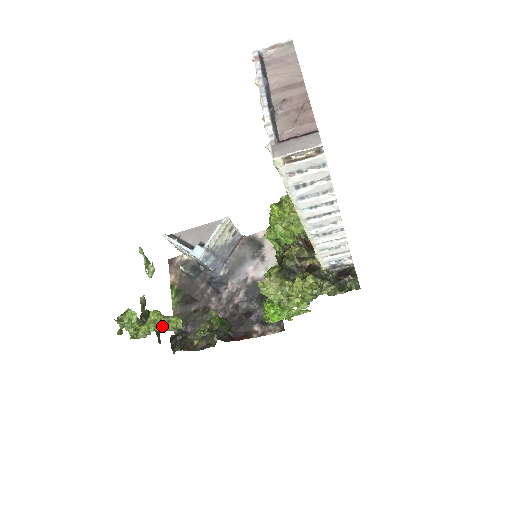
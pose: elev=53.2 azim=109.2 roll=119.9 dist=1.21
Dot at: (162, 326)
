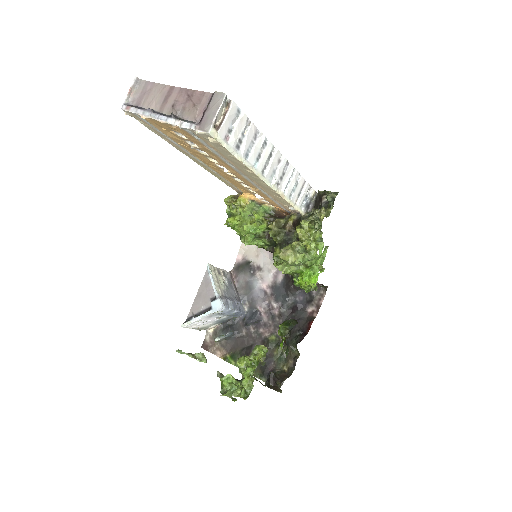
Dot at: (255, 362)
